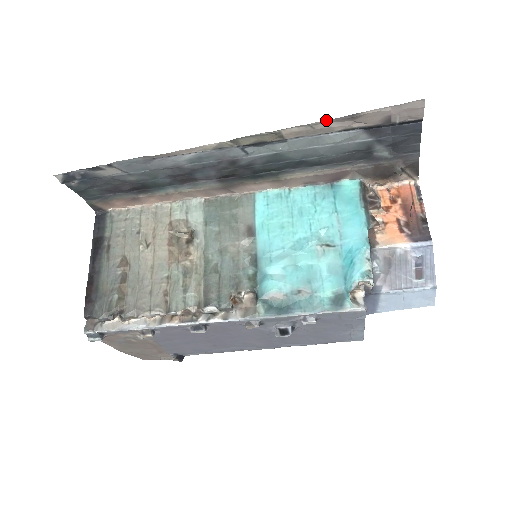
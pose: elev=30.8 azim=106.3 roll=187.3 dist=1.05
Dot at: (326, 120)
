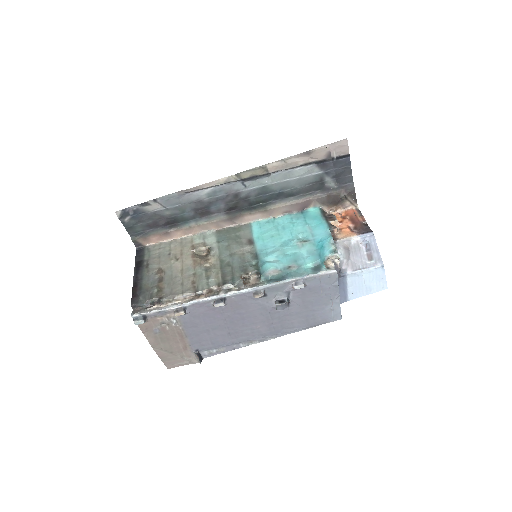
Dot at: (293, 156)
